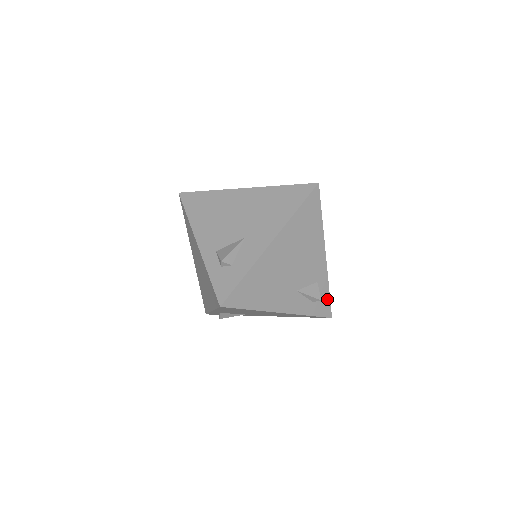
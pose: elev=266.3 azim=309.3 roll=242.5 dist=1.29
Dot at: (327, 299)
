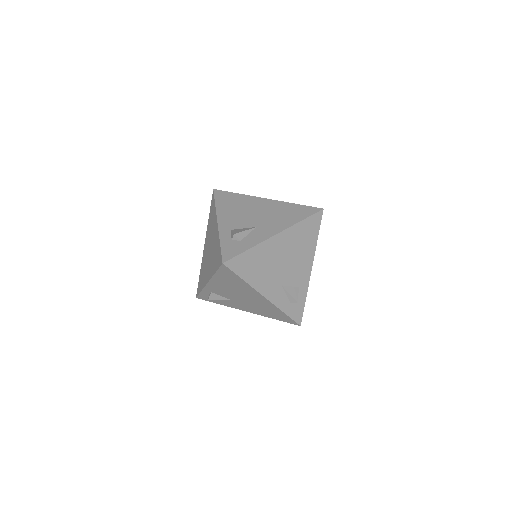
Dot at: (302, 307)
